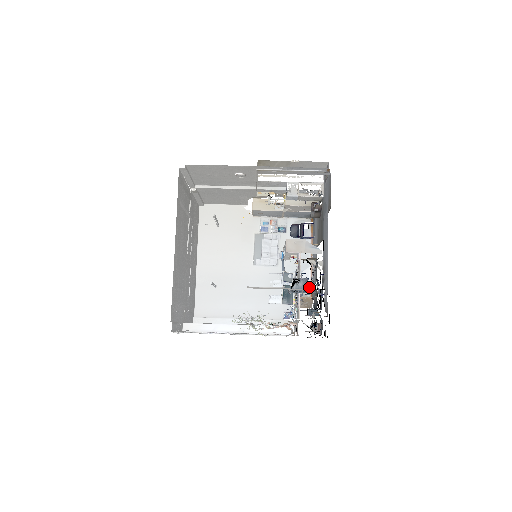
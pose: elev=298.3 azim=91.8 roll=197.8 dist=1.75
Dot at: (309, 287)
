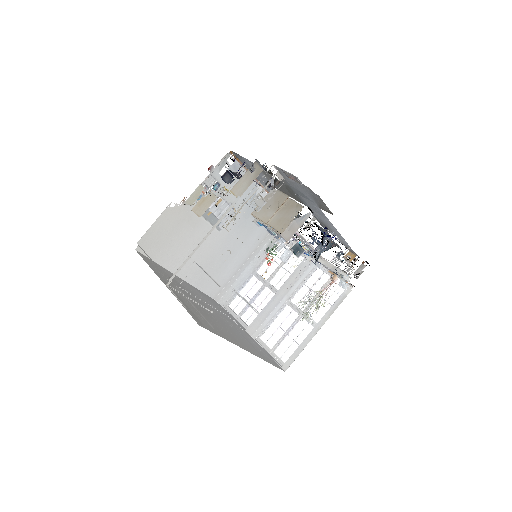
Dot at: occluded
